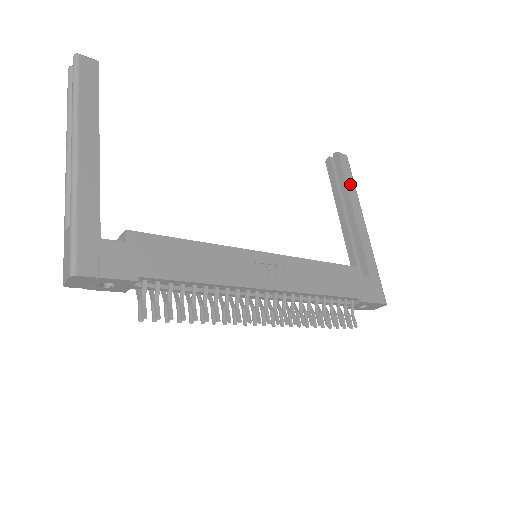
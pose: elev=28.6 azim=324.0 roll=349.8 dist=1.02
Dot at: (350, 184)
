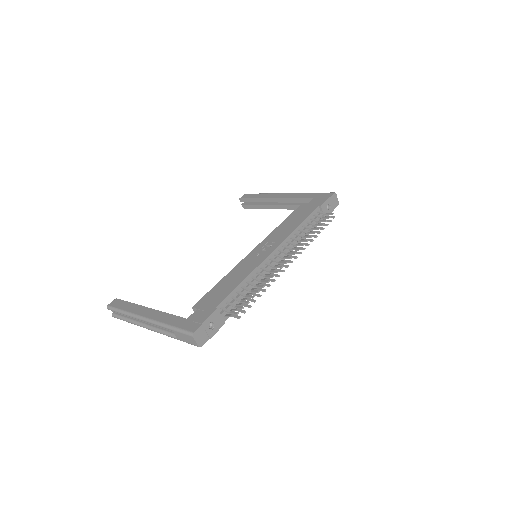
Dot at: (260, 196)
